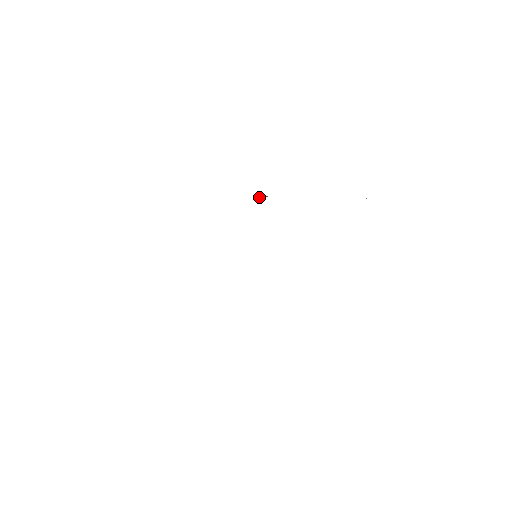
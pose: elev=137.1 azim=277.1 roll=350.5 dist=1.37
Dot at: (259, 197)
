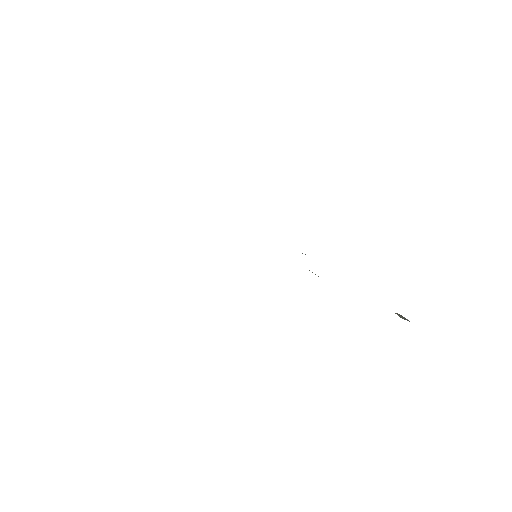
Dot at: occluded
